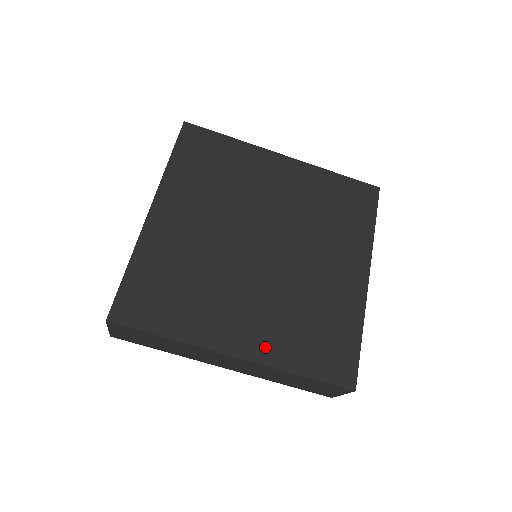
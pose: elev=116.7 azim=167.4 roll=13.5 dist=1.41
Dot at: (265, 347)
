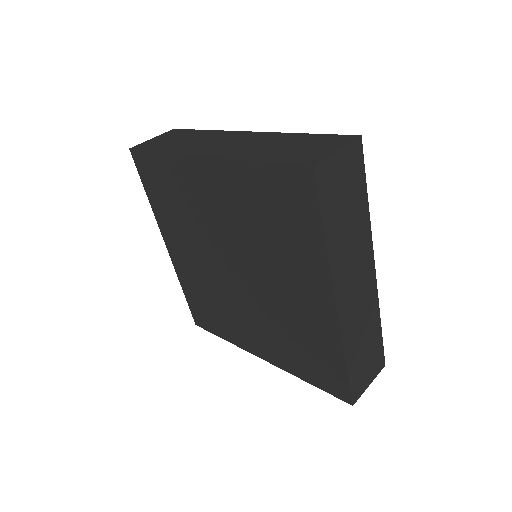
Dot at: (275, 356)
